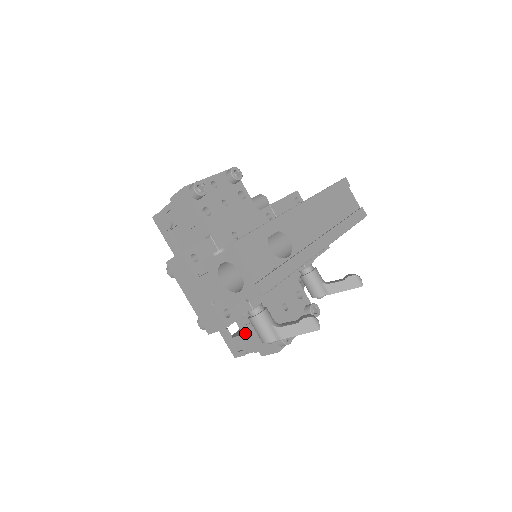
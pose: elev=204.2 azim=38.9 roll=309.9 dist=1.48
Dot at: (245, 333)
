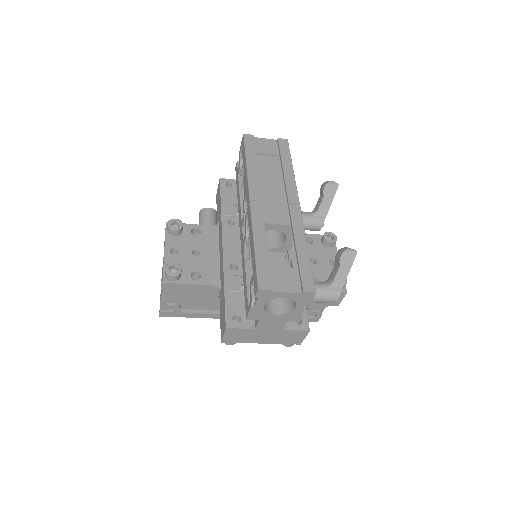
Dot at: occluded
